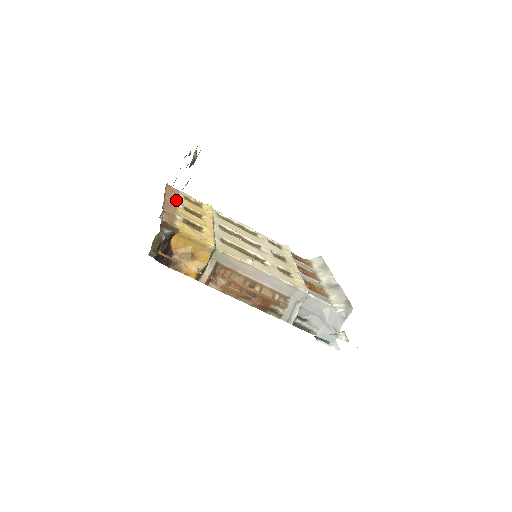
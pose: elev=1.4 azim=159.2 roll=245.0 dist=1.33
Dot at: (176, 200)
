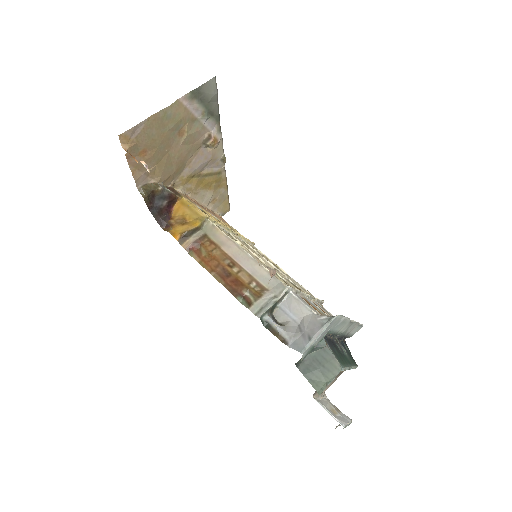
Dot at: (214, 215)
